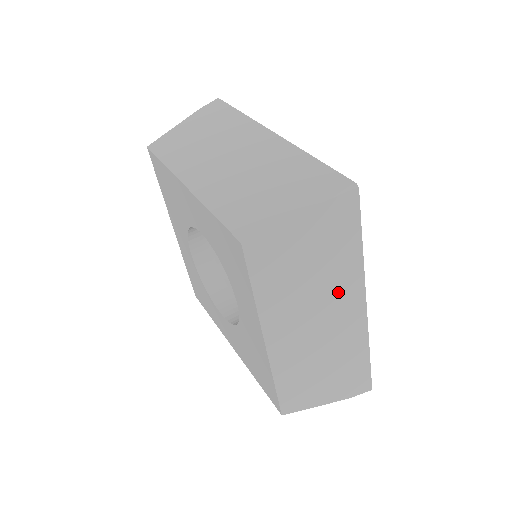
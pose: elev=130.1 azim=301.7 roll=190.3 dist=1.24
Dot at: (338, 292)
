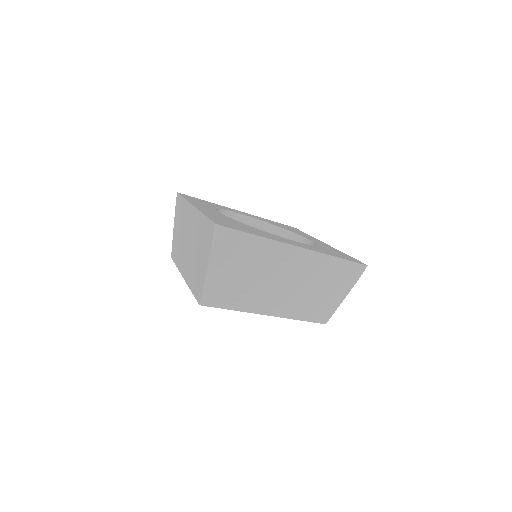
Dot at: occluded
